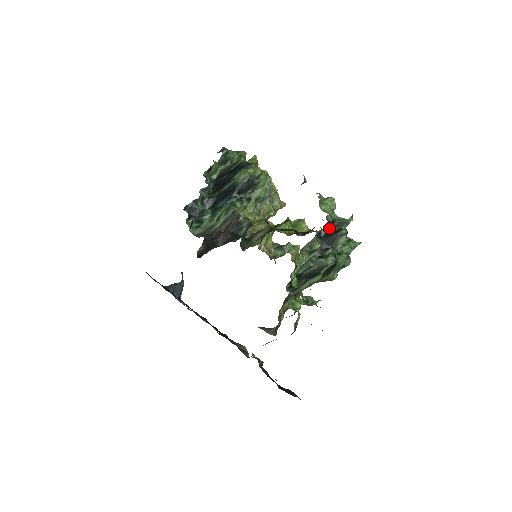
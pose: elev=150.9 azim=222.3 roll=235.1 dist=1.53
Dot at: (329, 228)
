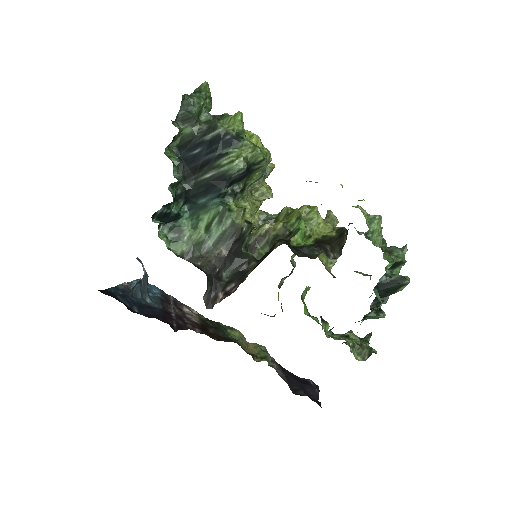
Dot at: occluded
